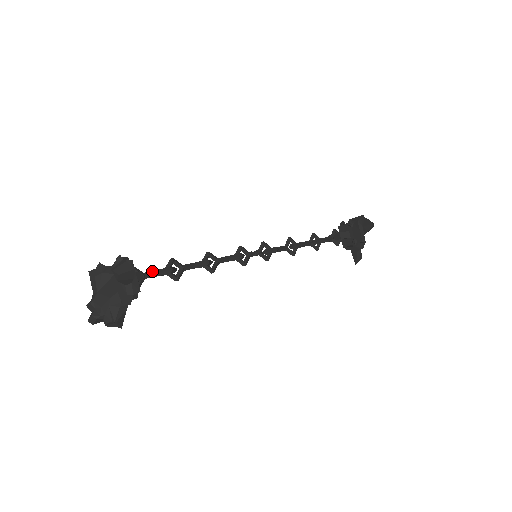
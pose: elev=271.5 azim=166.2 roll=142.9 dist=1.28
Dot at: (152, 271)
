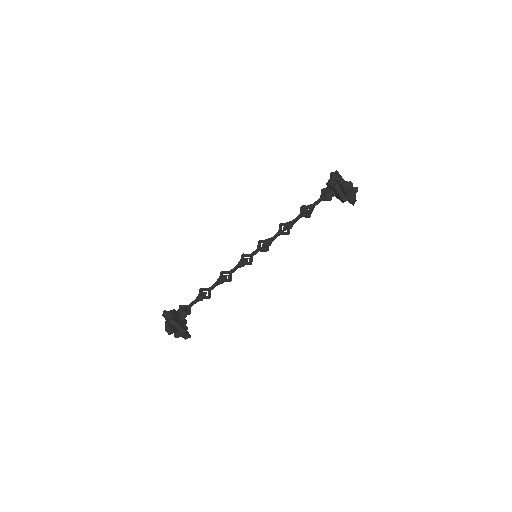
Dot at: (192, 301)
